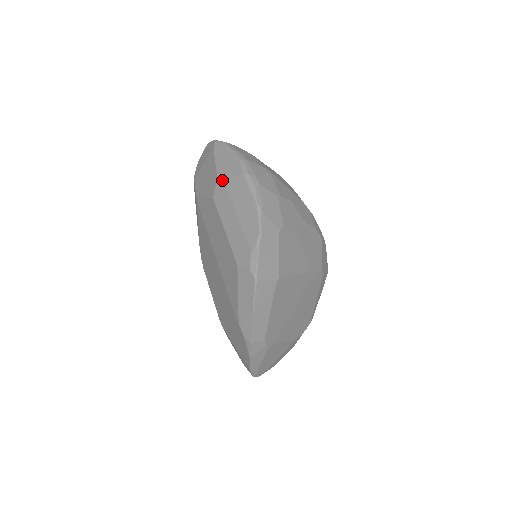
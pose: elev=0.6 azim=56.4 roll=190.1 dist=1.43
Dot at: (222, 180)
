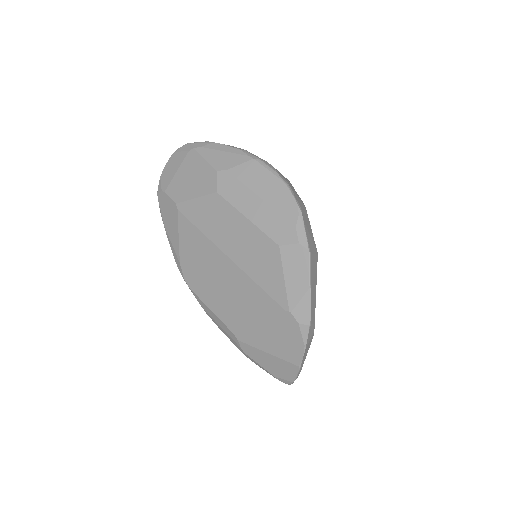
Dot at: (225, 171)
